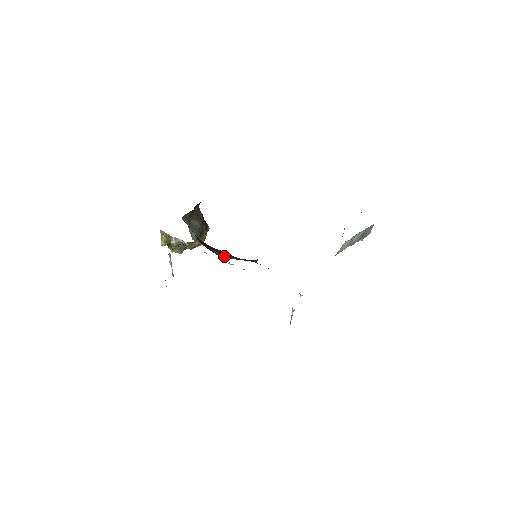
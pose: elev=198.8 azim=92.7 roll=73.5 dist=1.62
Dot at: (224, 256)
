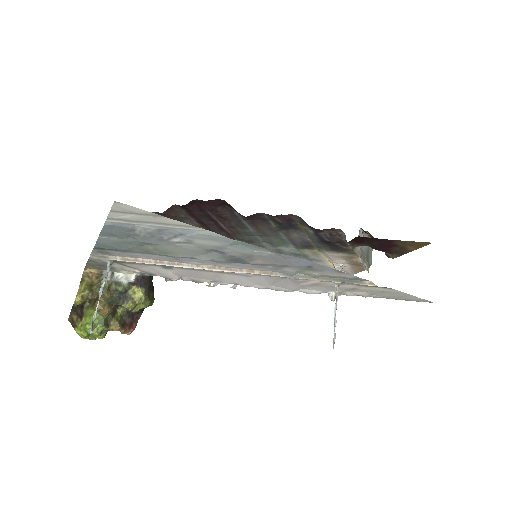
Dot at: occluded
